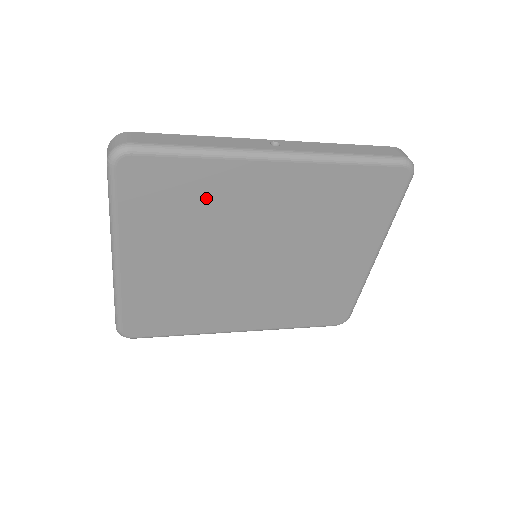
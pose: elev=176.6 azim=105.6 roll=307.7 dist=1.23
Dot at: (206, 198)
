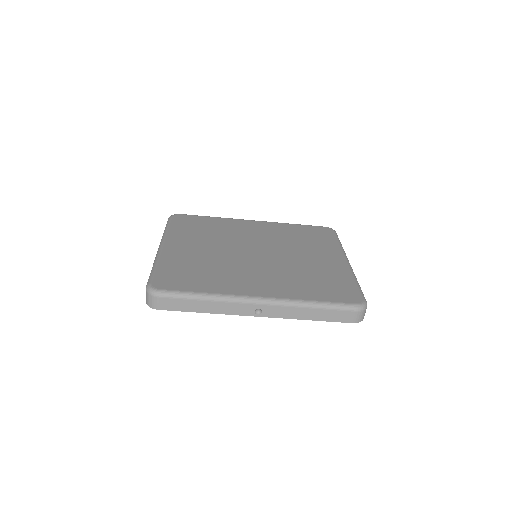
Dot at: (218, 228)
